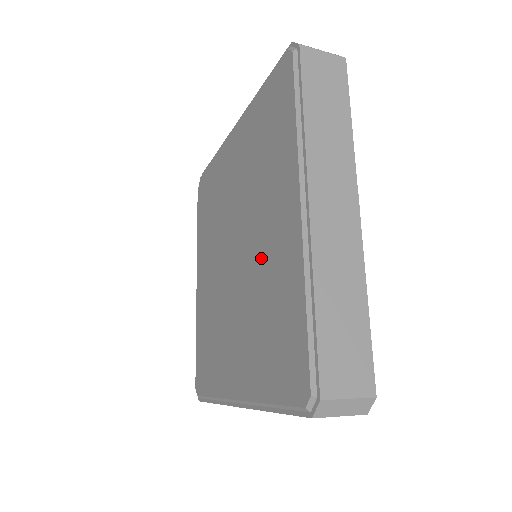
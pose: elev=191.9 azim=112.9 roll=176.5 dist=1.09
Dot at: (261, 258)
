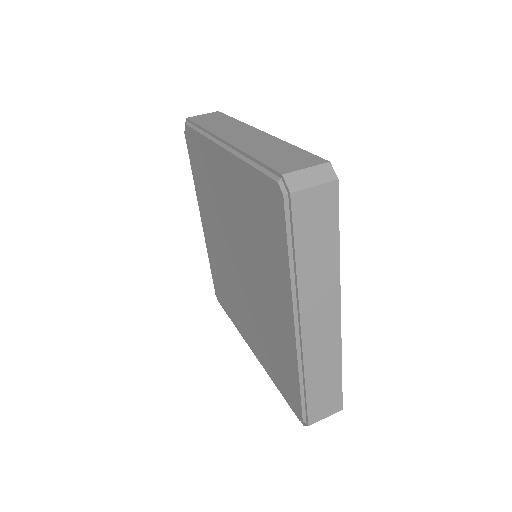
Dot at: (263, 305)
